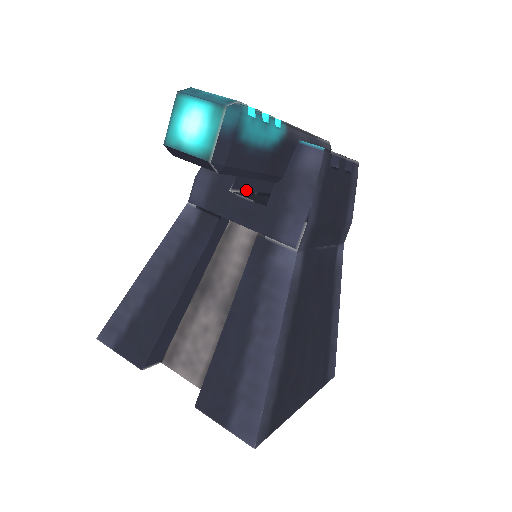
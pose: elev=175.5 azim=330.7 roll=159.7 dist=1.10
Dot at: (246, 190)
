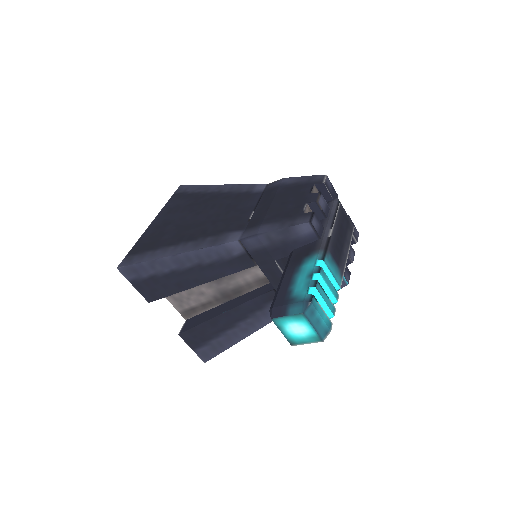
Dot at: occluded
